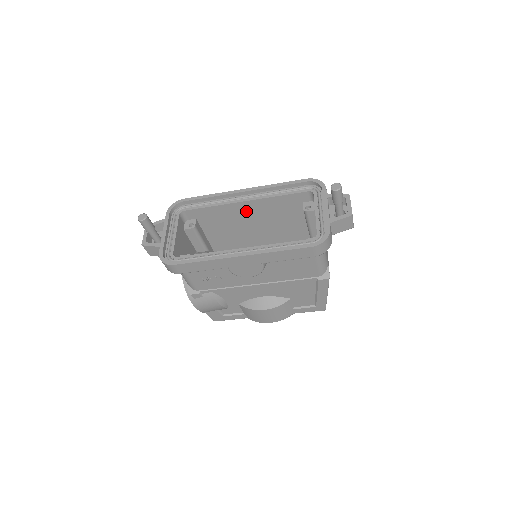
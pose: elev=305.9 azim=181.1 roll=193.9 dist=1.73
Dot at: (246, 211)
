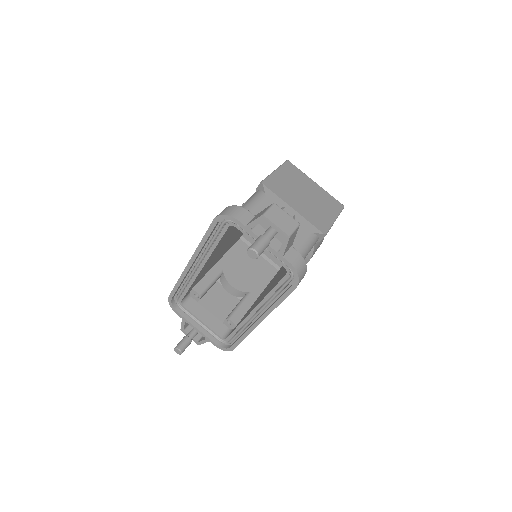
Dot at: (210, 260)
